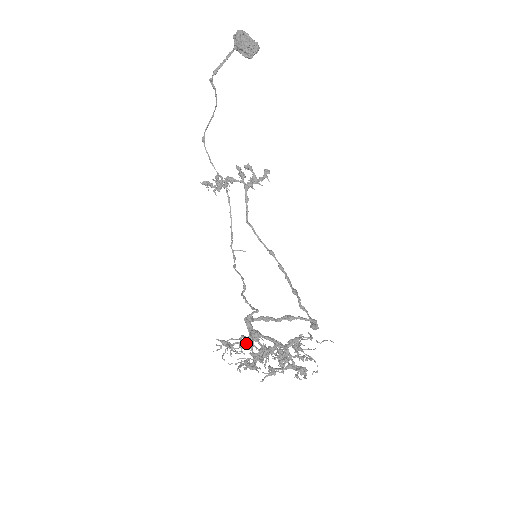
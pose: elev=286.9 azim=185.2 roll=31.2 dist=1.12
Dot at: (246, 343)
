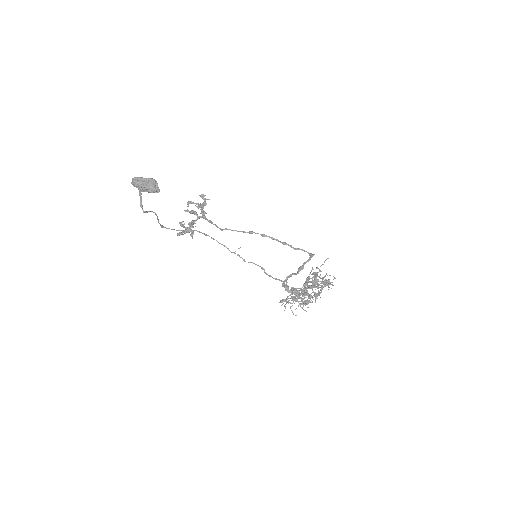
Dot at: (299, 303)
